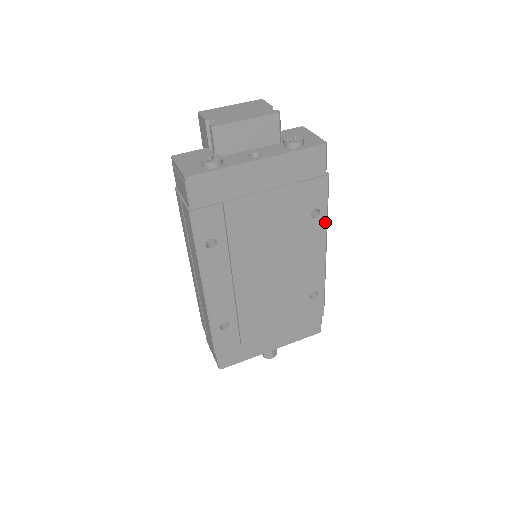
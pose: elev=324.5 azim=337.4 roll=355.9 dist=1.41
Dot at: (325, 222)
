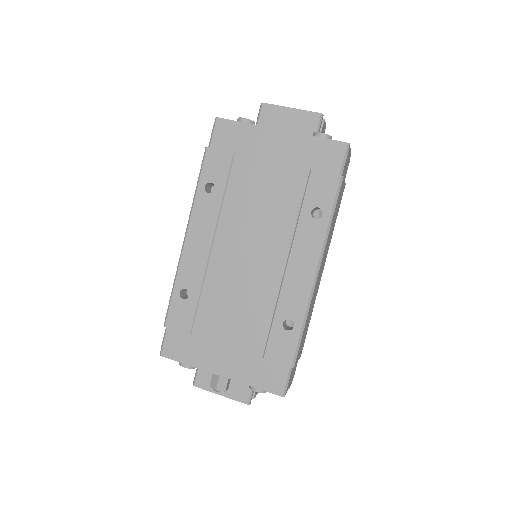
Dot at: (325, 230)
